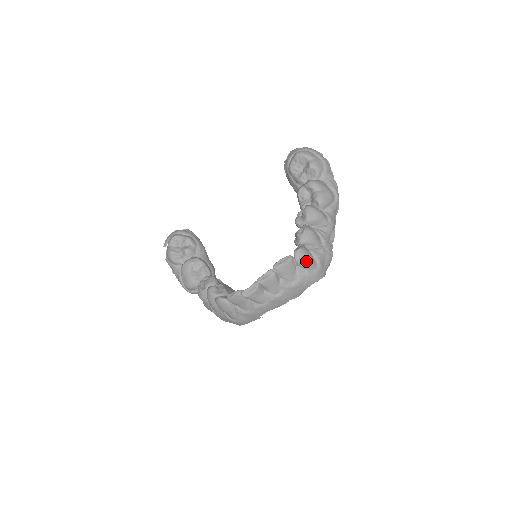
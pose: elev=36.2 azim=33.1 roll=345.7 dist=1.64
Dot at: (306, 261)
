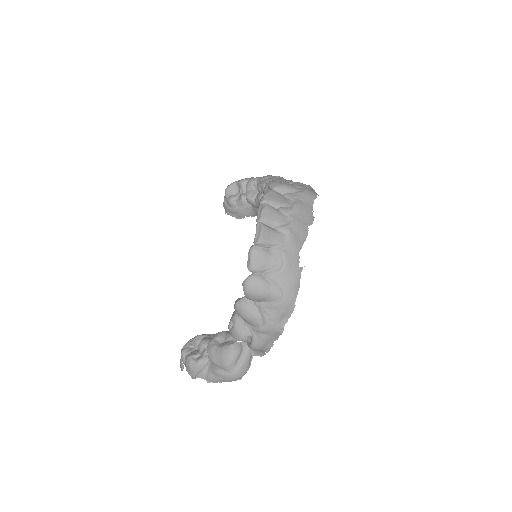
Dot at: (285, 185)
